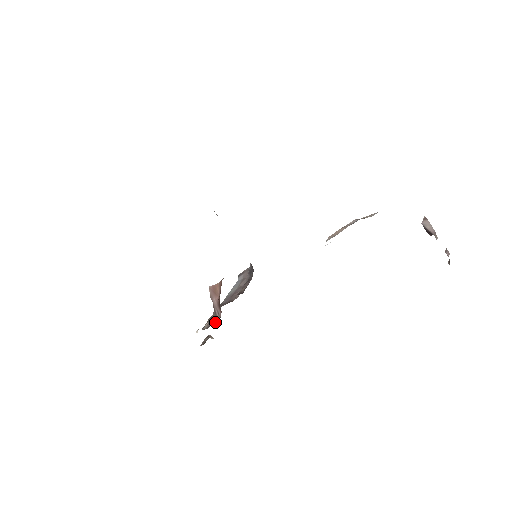
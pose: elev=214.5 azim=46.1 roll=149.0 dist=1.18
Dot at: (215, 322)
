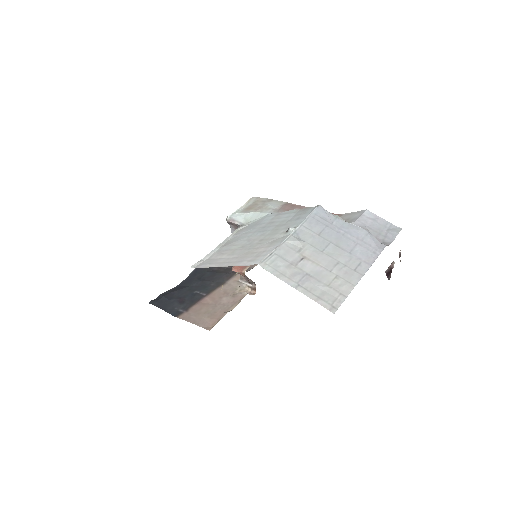
Dot at: (251, 281)
